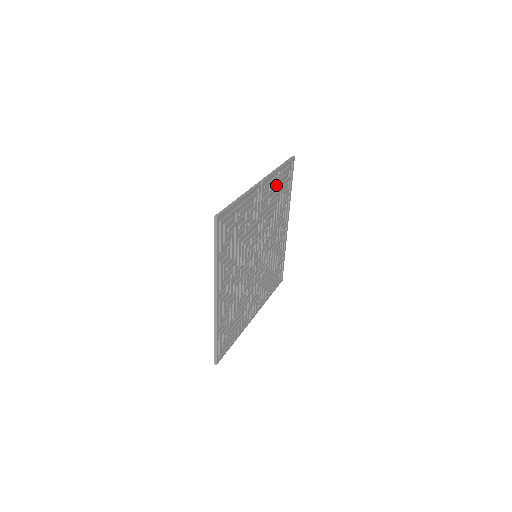
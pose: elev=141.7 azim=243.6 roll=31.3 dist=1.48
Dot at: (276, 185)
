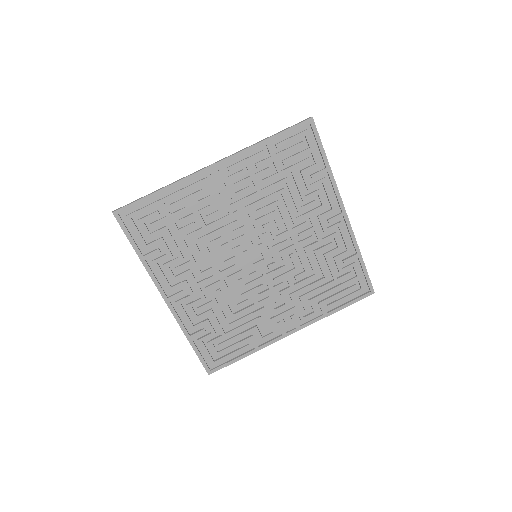
Dot at: (266, 163)
